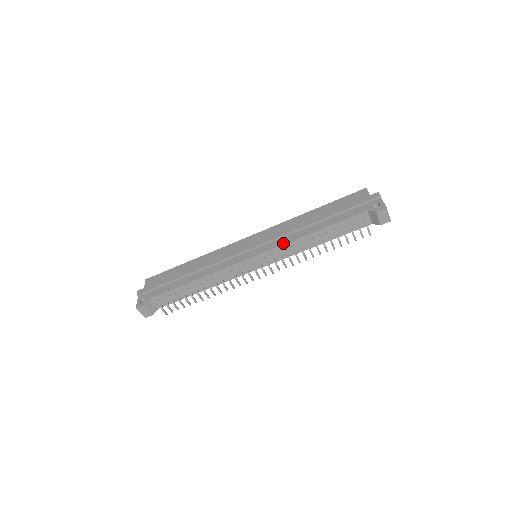
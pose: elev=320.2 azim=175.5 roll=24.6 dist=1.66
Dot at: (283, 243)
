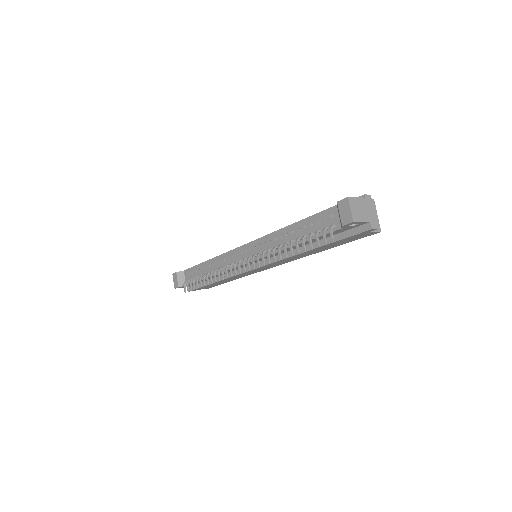
Dot at: (266, 235)
